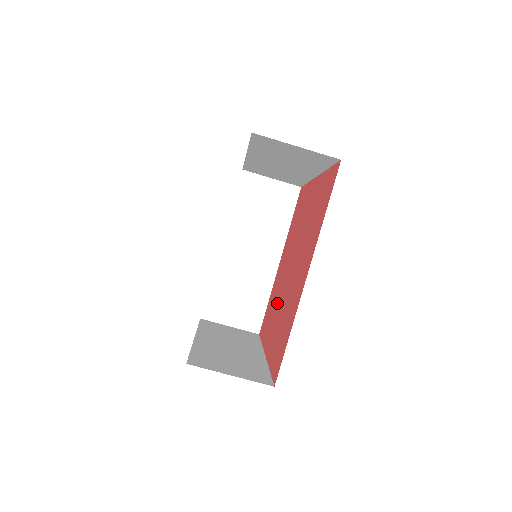
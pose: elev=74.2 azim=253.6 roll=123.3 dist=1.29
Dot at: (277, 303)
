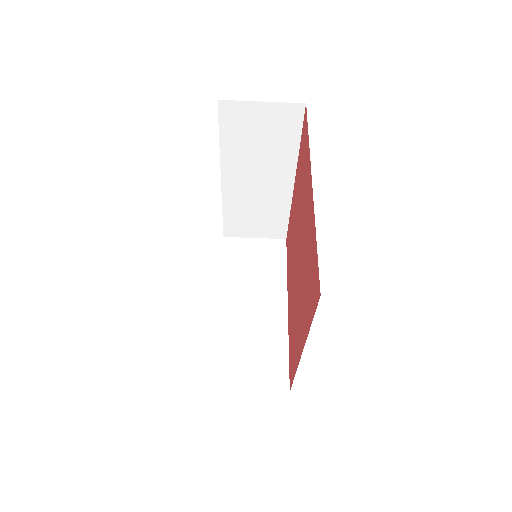
Dot at: (292, 266)
